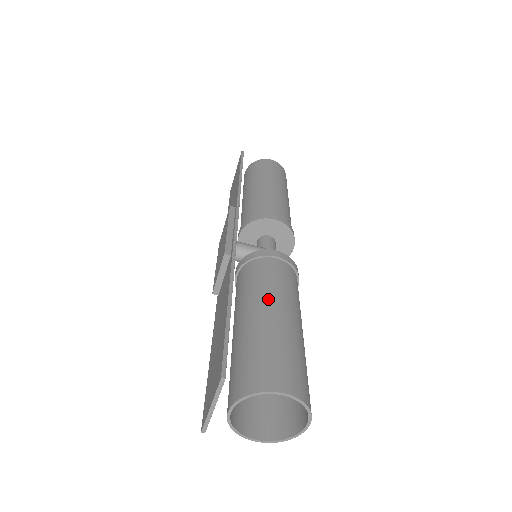
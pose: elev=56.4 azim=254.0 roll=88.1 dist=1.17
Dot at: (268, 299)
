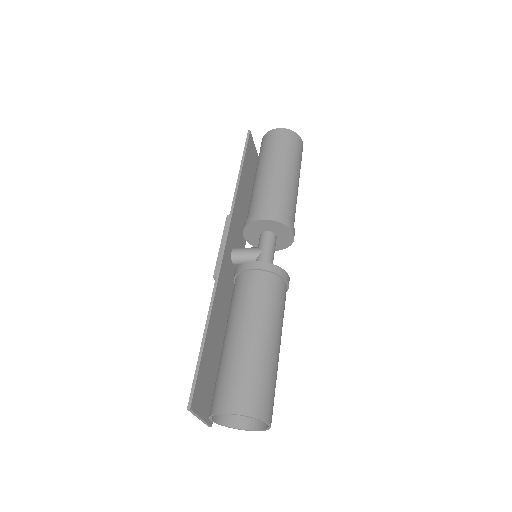
Dot at: (239, 320)
